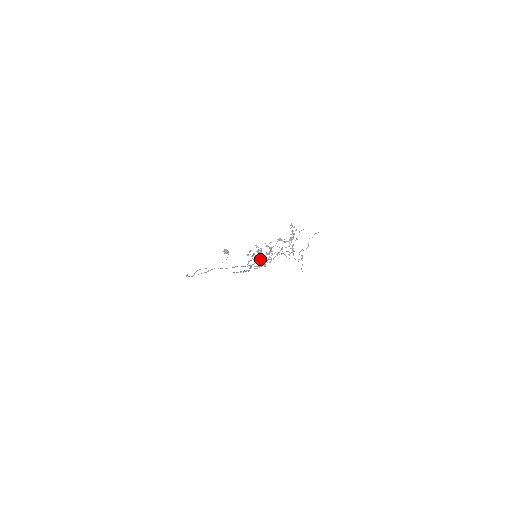
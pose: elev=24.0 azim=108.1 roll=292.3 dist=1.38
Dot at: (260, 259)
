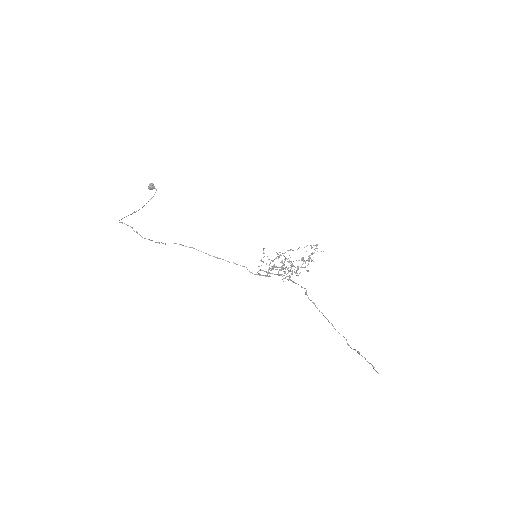
Dot at: (278, 275)
